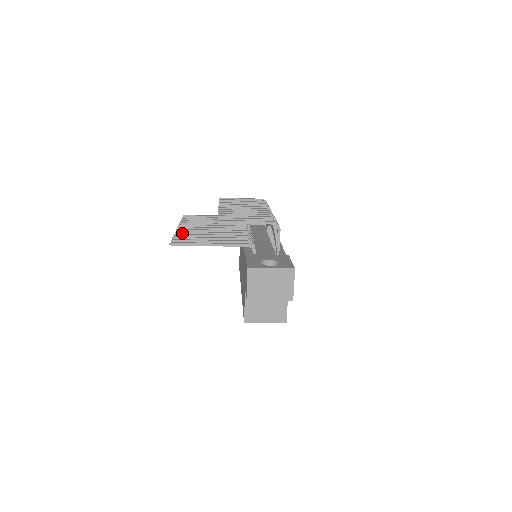
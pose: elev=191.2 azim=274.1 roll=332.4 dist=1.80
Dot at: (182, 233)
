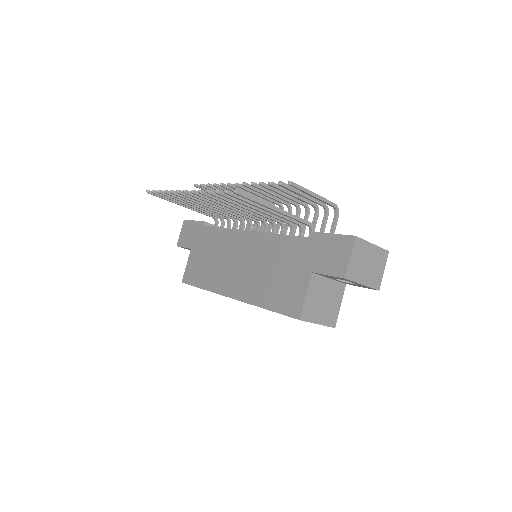
Dot at: (208, 194)
